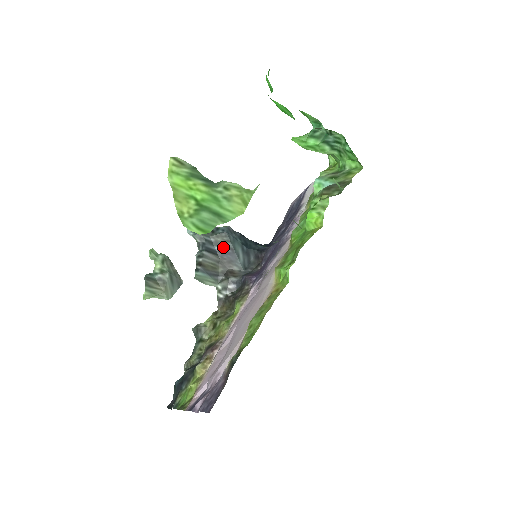
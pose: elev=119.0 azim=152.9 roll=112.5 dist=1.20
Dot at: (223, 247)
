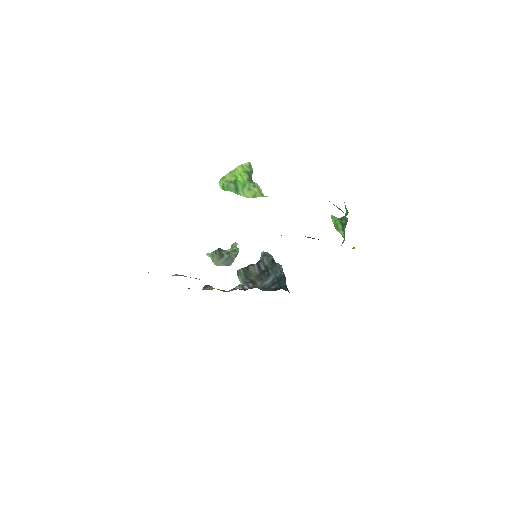
Dot at: (266, 270)
